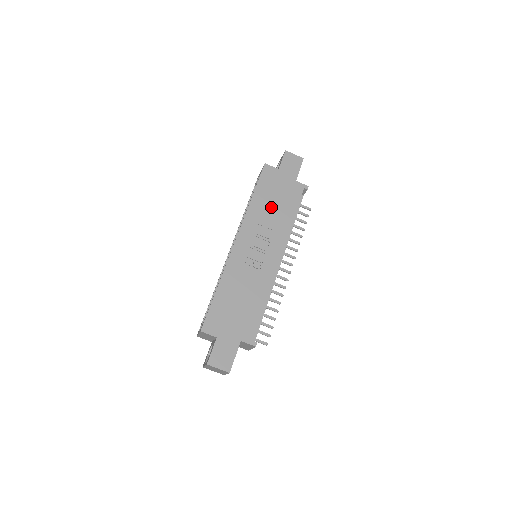
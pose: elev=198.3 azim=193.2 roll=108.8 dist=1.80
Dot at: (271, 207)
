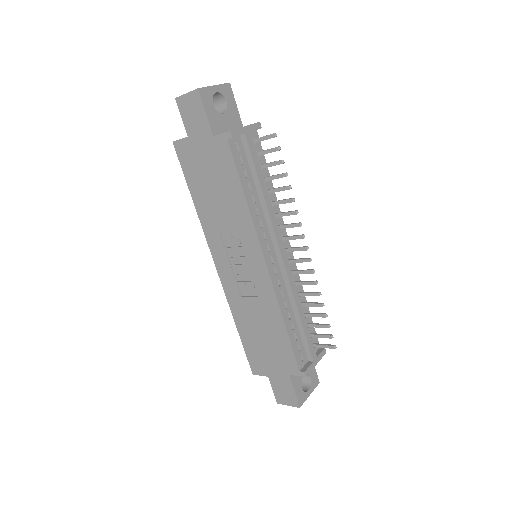
Dot at: (216, 200)
